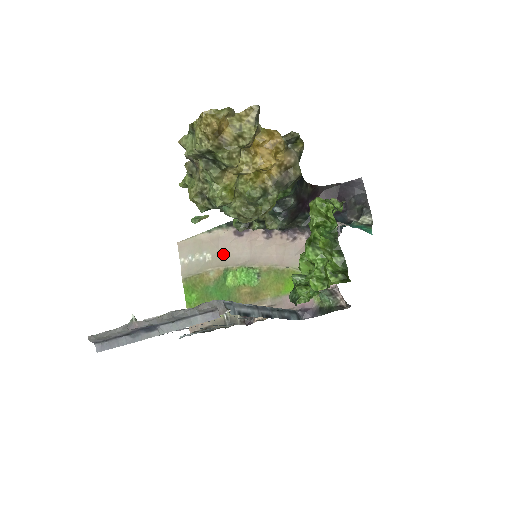
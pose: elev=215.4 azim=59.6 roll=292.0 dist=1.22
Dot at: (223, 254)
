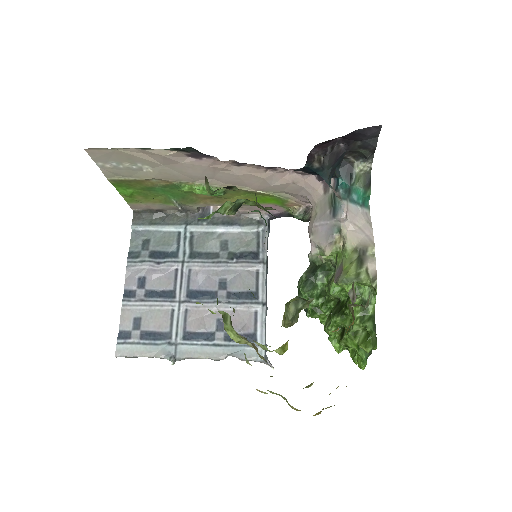
Dot at: (171, 170)
